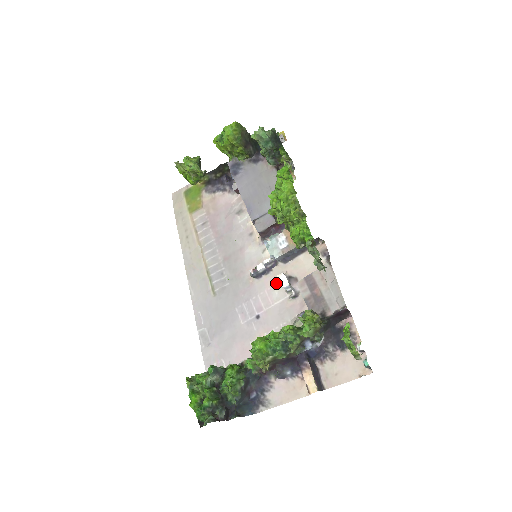
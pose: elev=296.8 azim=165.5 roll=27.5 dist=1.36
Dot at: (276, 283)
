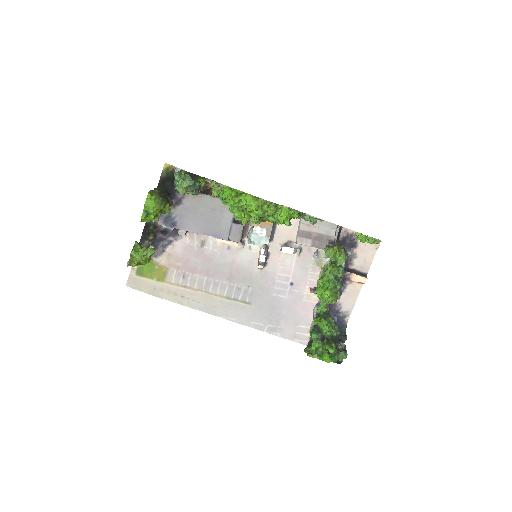
Dot at: (280, 256)
